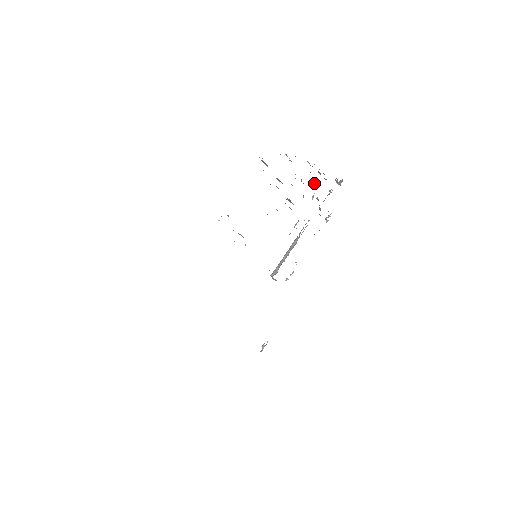
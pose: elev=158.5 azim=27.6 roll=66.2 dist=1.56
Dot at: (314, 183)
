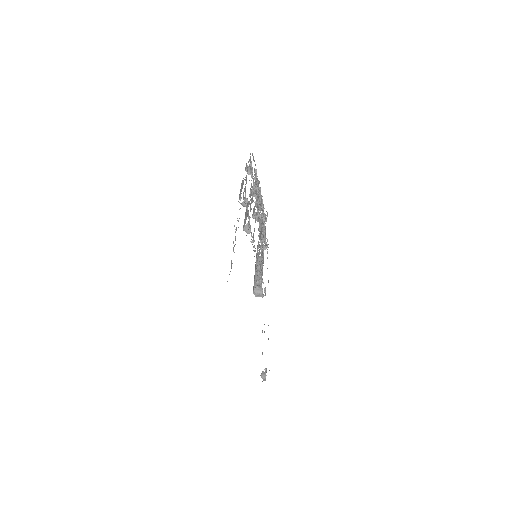
Dot at: (262, 207)
